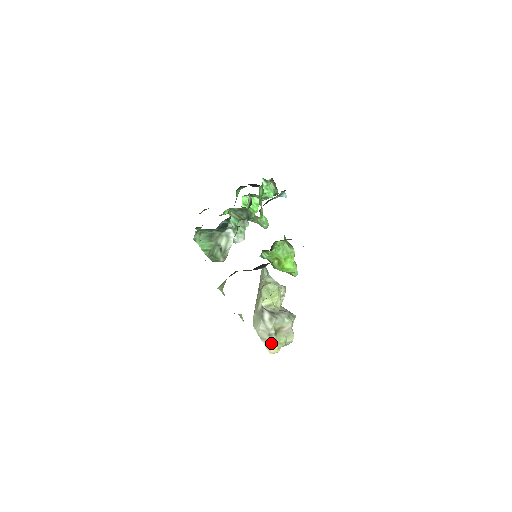
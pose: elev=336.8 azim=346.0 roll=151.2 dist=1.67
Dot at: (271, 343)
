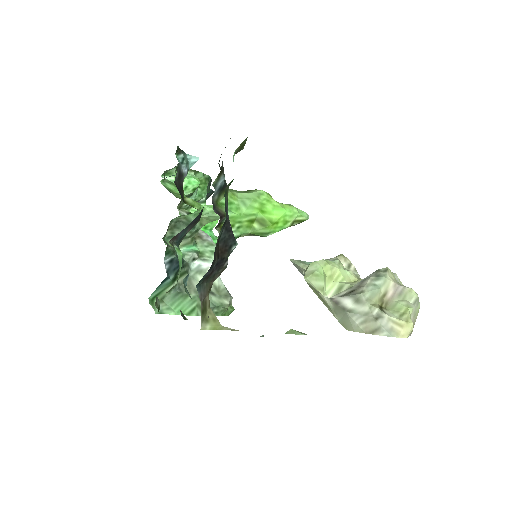
Dot at: (390, 325)
